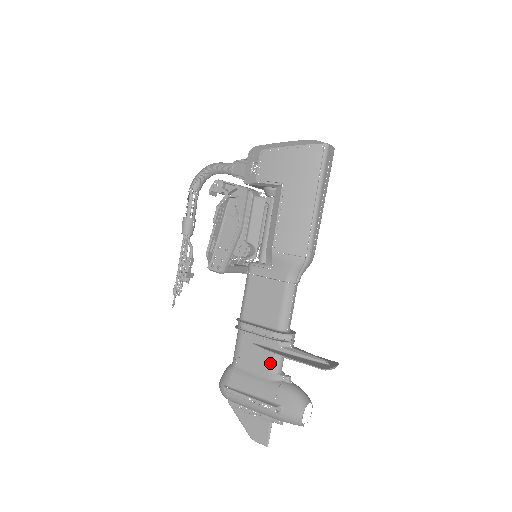
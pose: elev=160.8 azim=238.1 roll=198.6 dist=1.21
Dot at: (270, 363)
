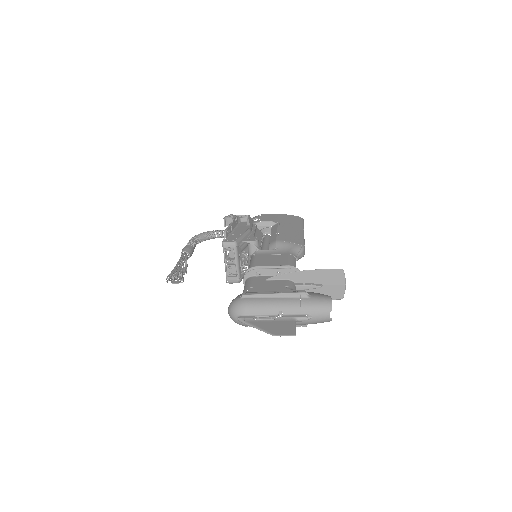
Dot at: (286, 285)
